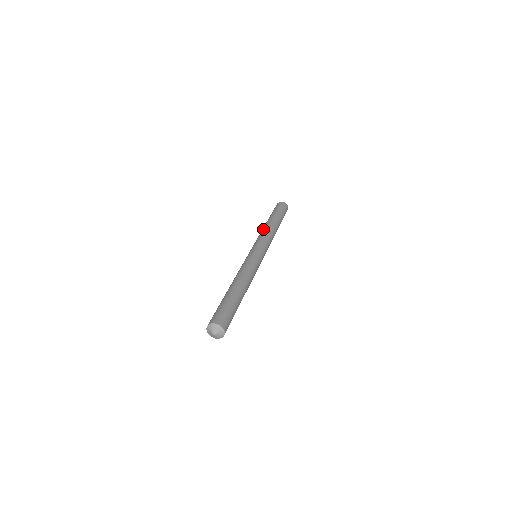
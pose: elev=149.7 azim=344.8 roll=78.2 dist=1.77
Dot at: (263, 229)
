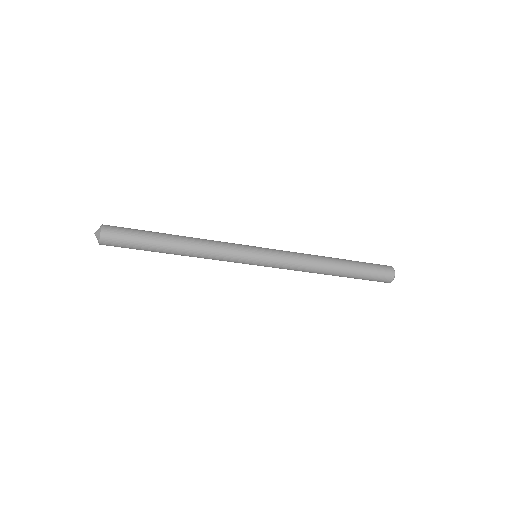
Dot at: occluded
